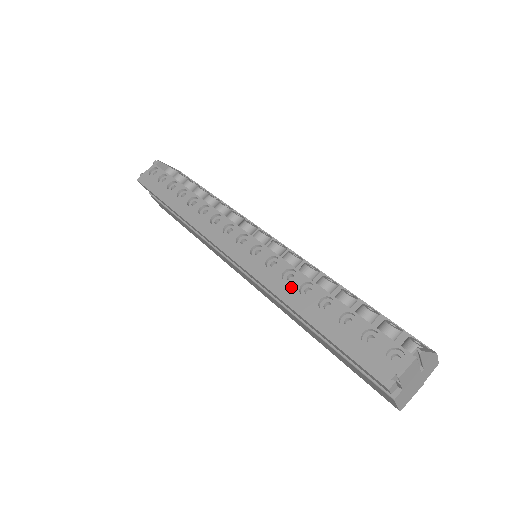
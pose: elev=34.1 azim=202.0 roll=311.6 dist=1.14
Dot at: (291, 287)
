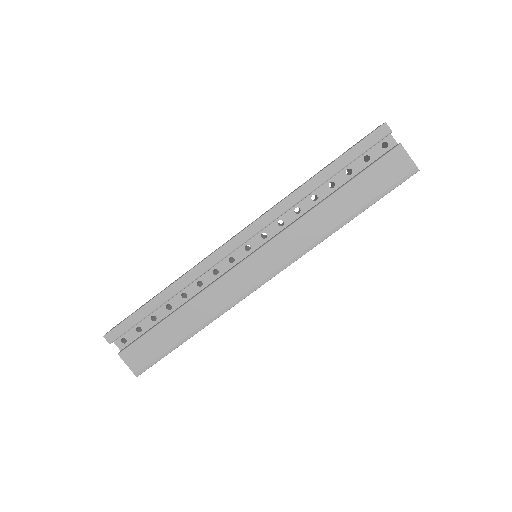
Dot at: (294, 190)
